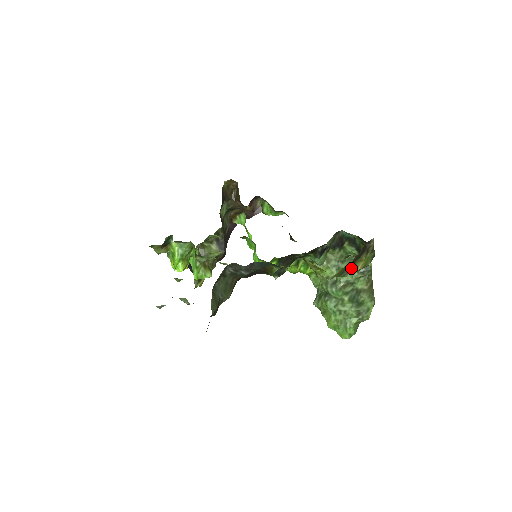
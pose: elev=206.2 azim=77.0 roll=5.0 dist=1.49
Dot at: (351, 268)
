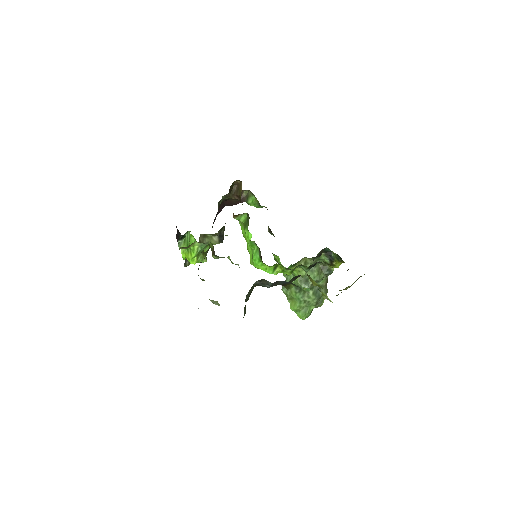
Dot at: occluded
